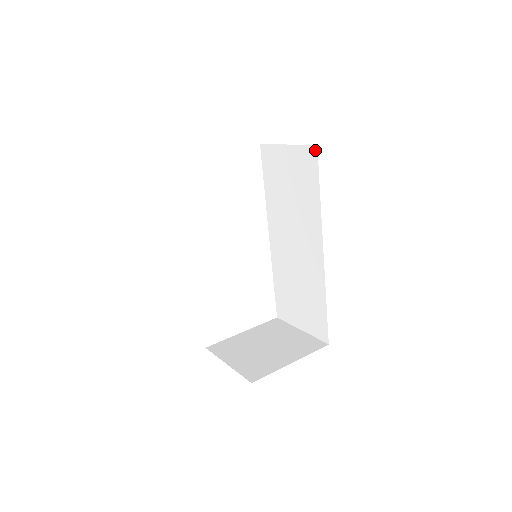
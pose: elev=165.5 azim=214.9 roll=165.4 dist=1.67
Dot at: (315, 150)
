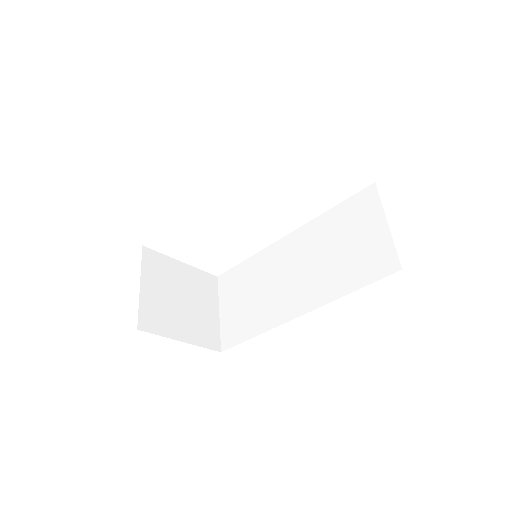
Dot at: (396, 269)
